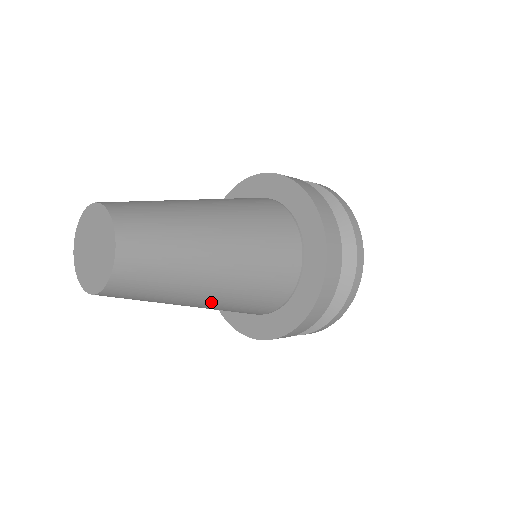
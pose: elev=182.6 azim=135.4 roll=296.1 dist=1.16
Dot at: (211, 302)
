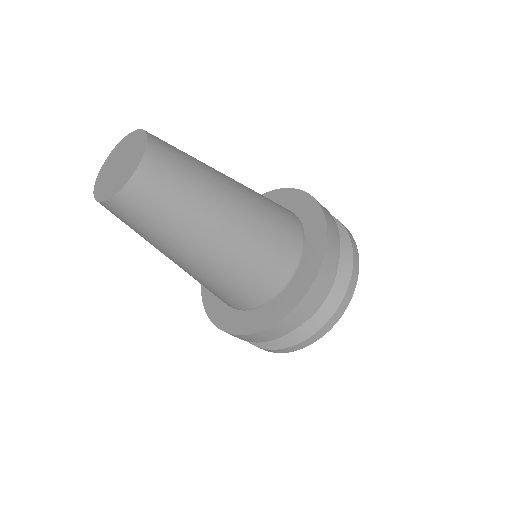
Dot at: (242, 205)
